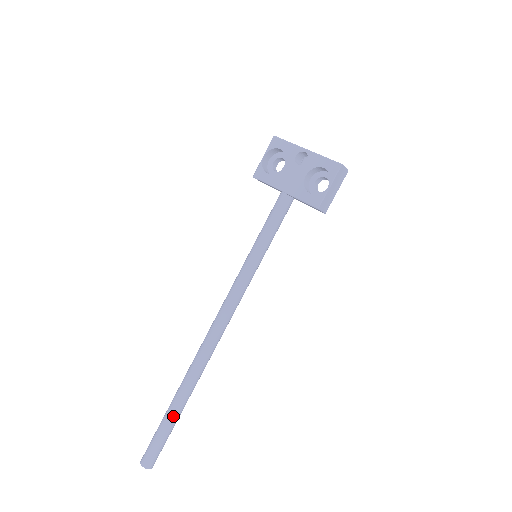
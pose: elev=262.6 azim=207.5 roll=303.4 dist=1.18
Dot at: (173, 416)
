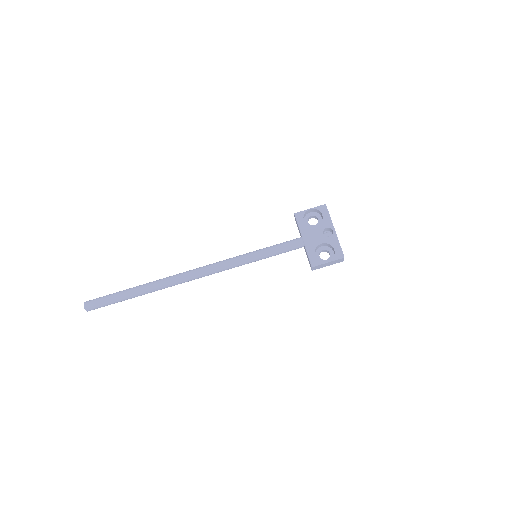
Dot at: (129, 296)
